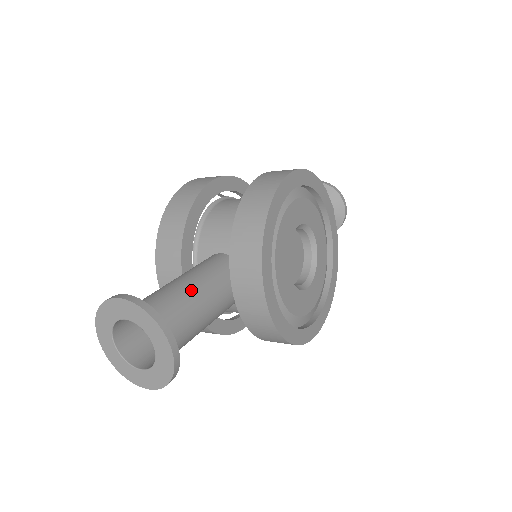
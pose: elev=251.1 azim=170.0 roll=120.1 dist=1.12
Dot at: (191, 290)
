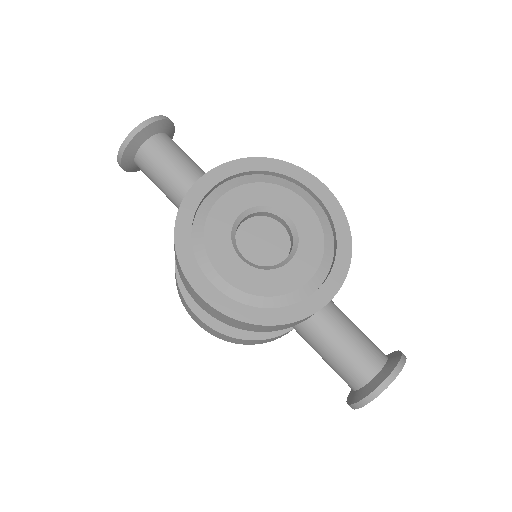
Dot at: (192, 161)
